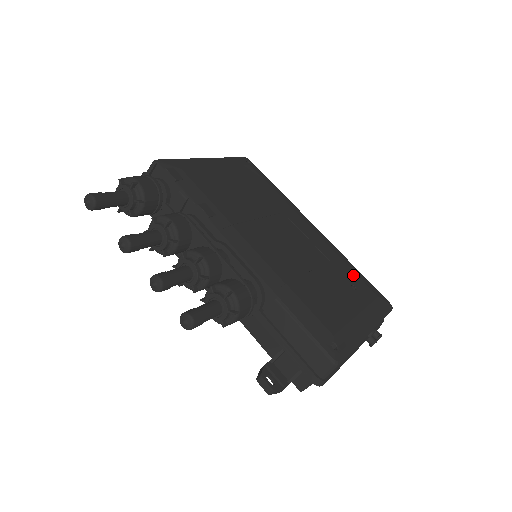
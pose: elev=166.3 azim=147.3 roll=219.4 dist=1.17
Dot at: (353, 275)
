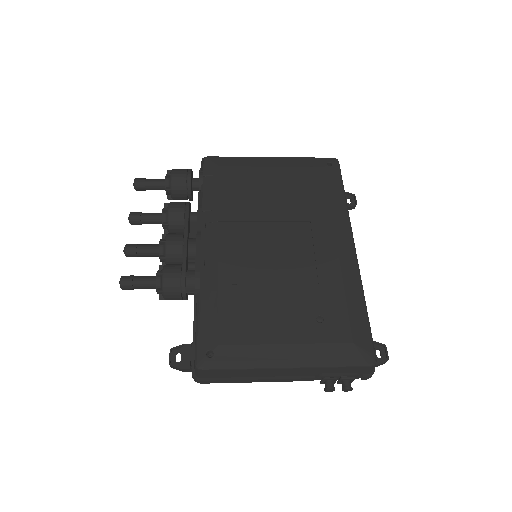
Dot at: (339, 308)
